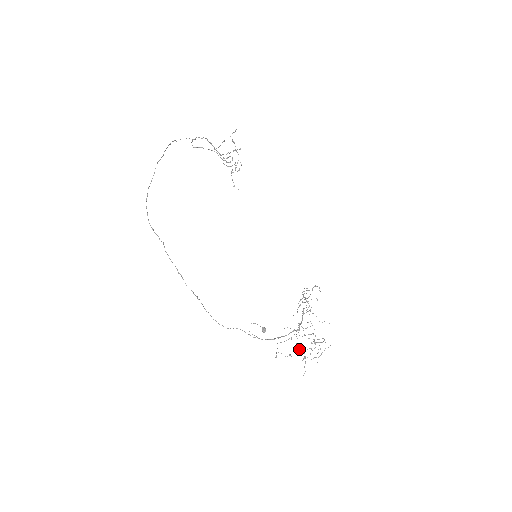
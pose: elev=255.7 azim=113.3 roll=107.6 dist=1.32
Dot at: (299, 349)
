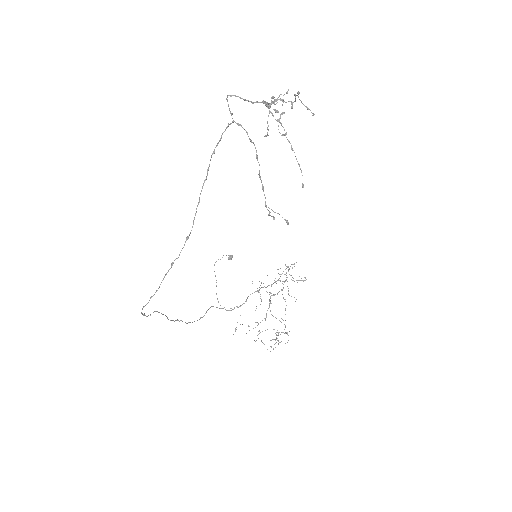
Dot at: (258, 292)
